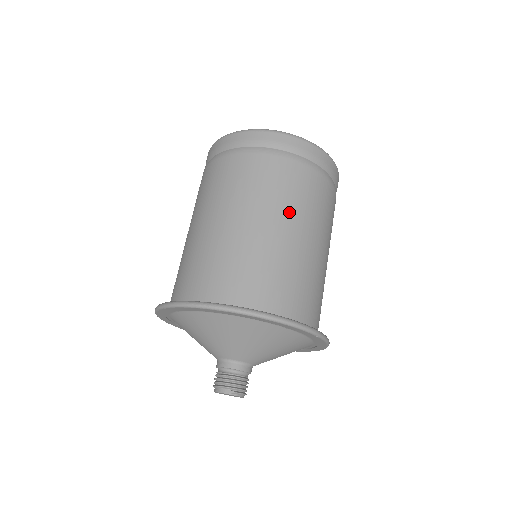
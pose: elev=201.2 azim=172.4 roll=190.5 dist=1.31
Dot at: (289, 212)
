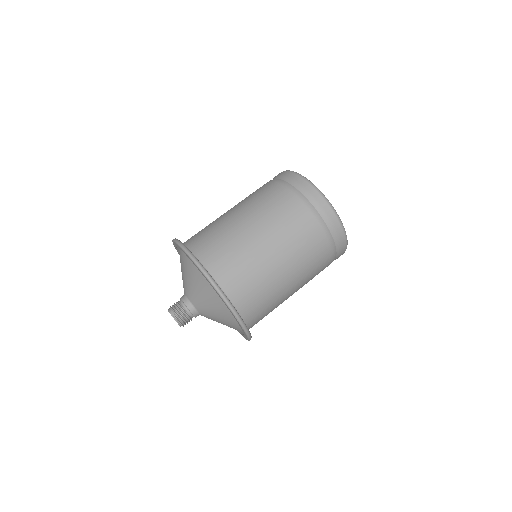
Dot at: (279, 237)
